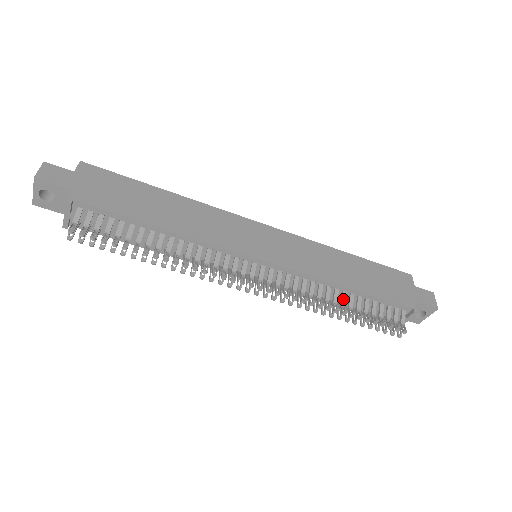
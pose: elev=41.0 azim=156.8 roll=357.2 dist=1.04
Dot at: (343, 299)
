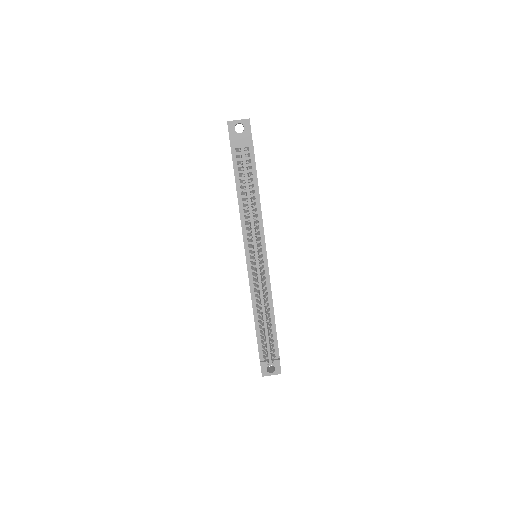
Dot at: (268, 316)
